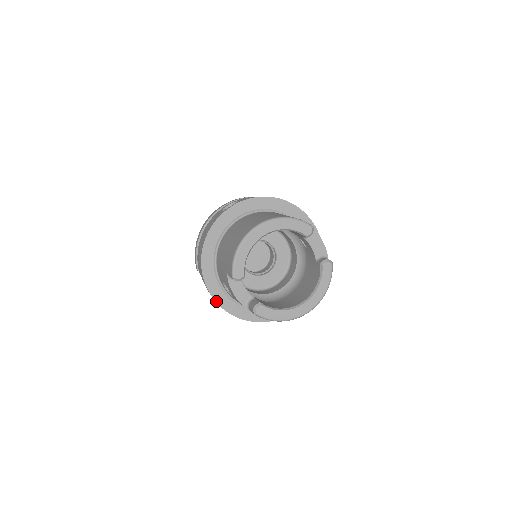
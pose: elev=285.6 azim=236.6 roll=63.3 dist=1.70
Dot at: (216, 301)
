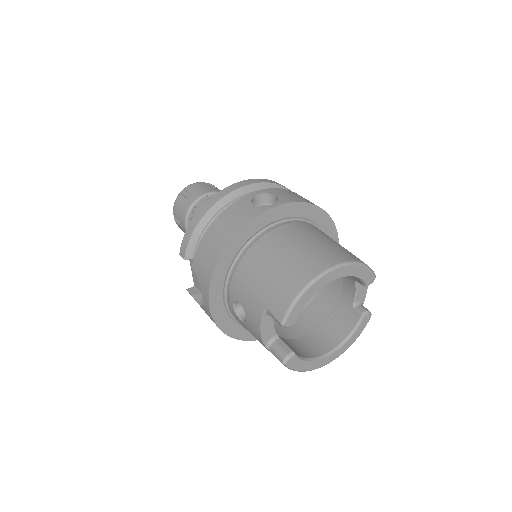
Dot at: (212, 315)
